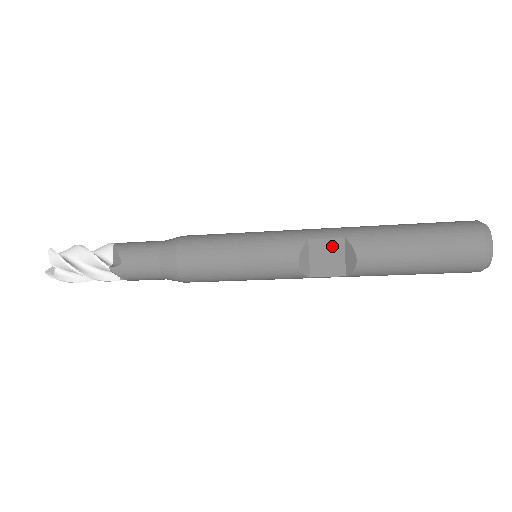
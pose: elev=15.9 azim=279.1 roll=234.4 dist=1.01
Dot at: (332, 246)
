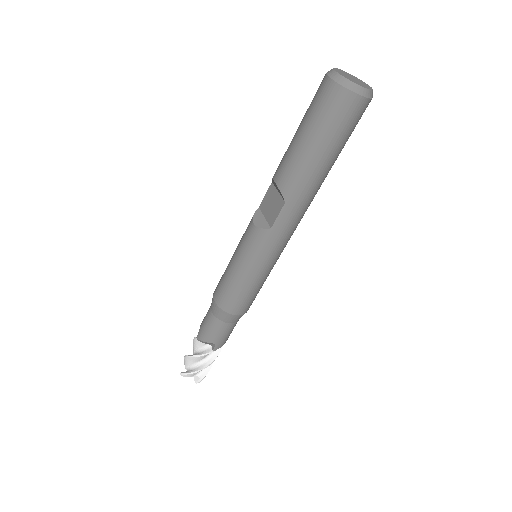
Dot at: (270, 195)
